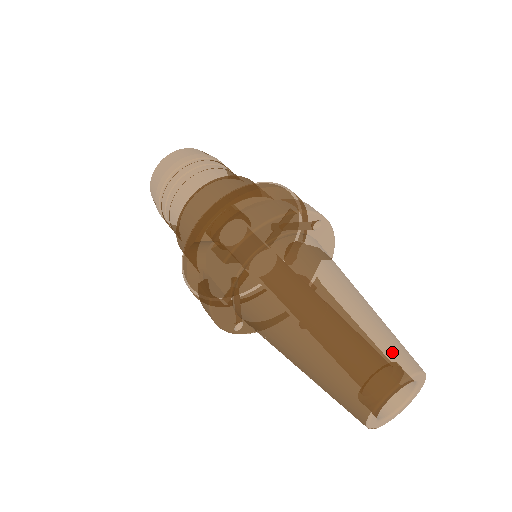
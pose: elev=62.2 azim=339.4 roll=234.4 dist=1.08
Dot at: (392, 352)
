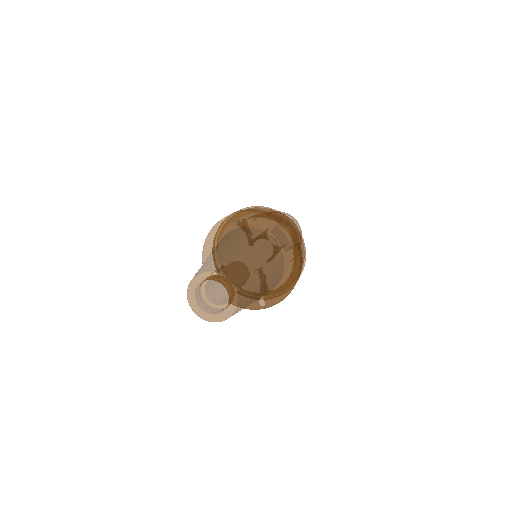
Dot at: occluded
